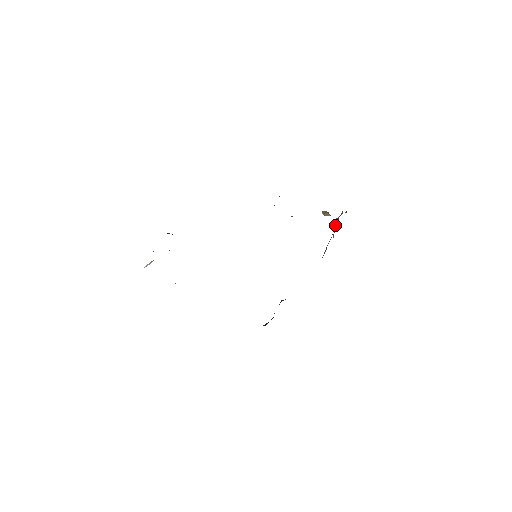
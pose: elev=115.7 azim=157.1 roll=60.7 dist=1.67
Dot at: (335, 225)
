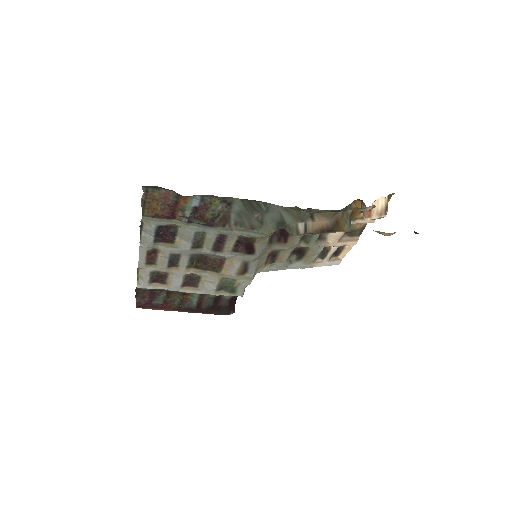
Dot at: occluded
